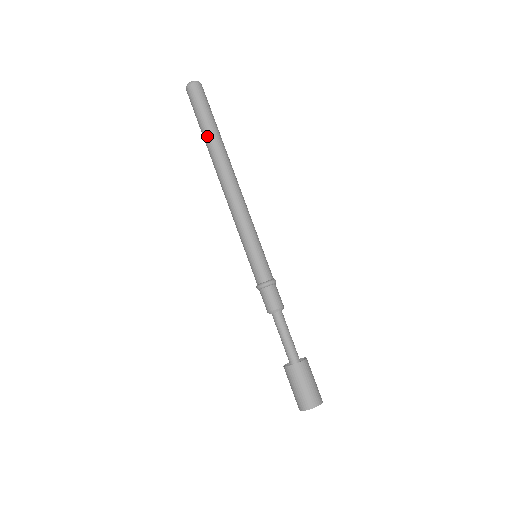
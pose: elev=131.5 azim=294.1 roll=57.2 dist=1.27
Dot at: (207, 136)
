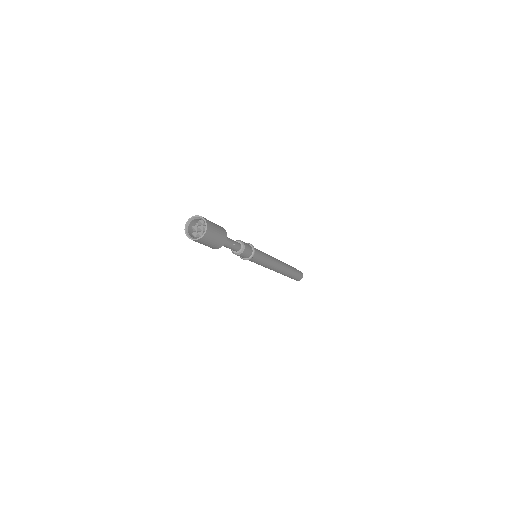
Dot at: occluded
